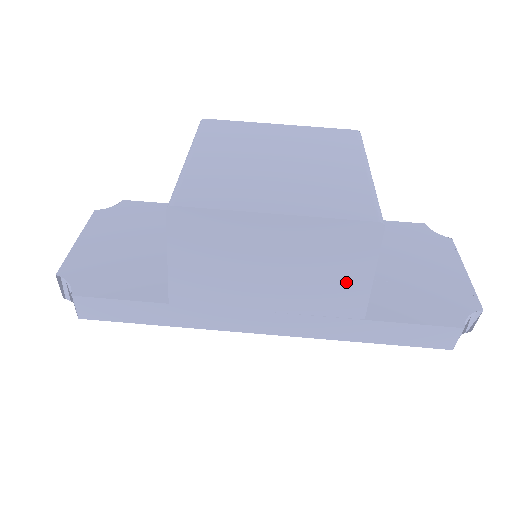
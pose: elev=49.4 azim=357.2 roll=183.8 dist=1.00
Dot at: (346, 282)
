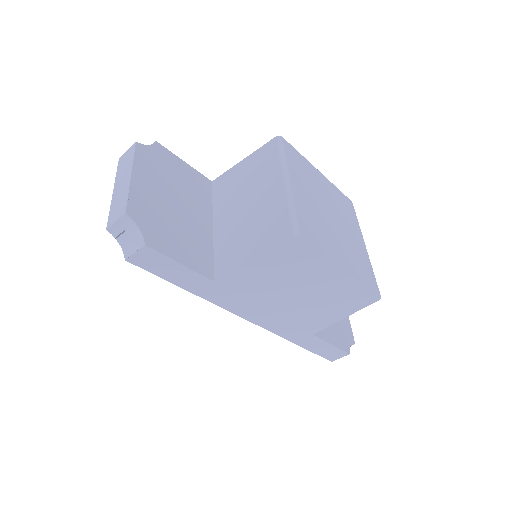
Dot at: (330, 314)
